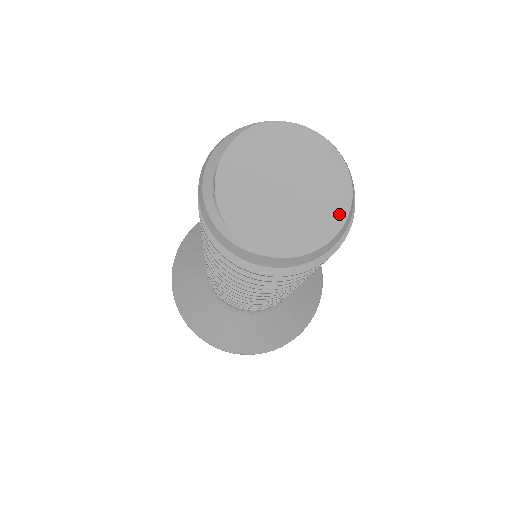
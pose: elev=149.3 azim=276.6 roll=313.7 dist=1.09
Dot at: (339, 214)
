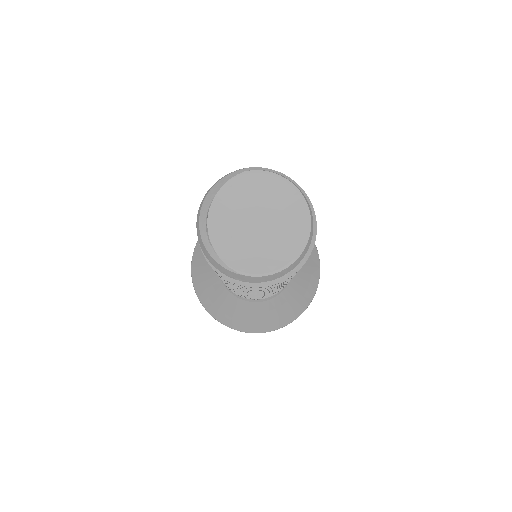
Dot at: (299, 246)
